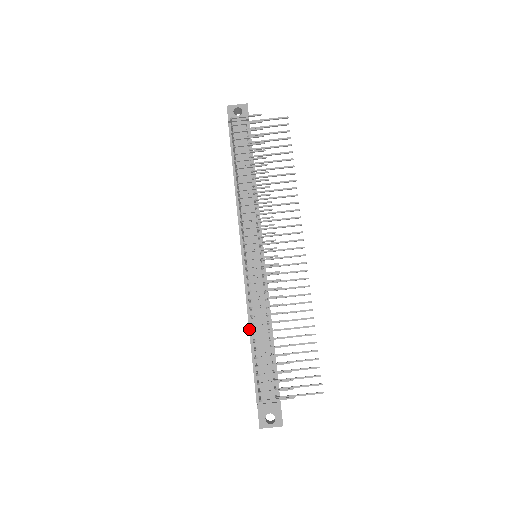
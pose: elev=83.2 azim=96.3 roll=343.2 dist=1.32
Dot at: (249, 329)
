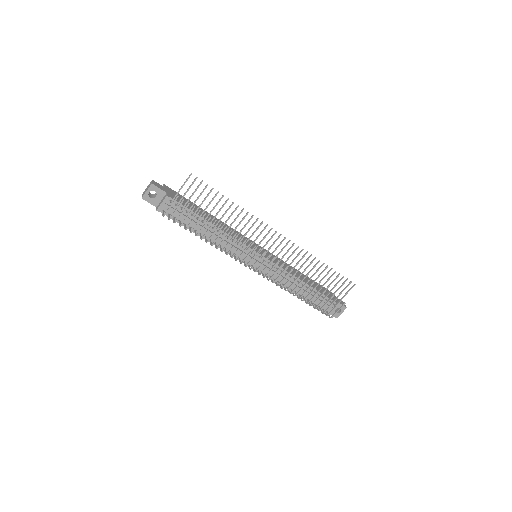
Dot at: occluded
